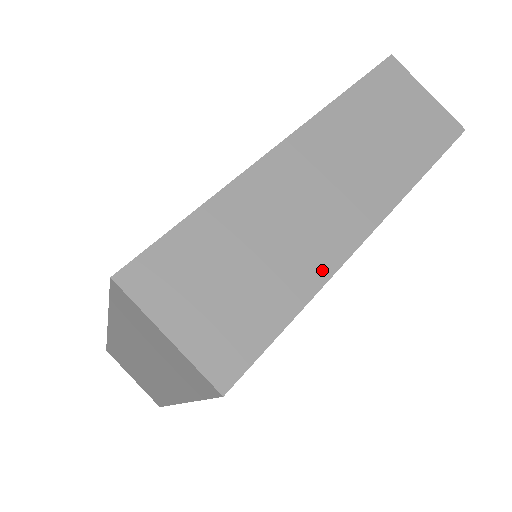
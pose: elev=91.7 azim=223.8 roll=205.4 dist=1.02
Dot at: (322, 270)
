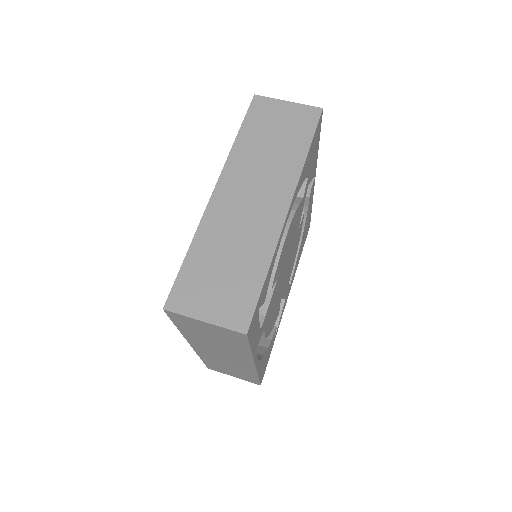
Dot at: (270, 244)
